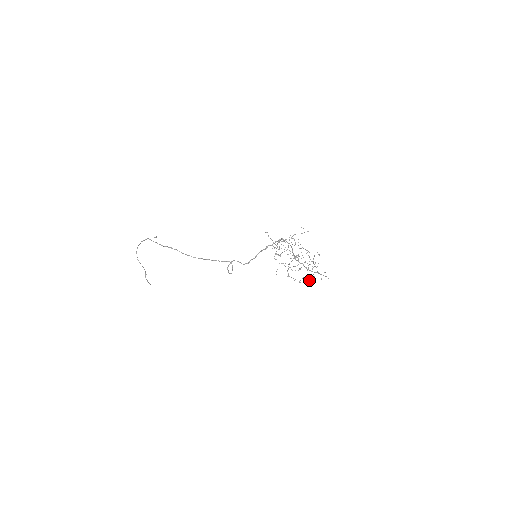
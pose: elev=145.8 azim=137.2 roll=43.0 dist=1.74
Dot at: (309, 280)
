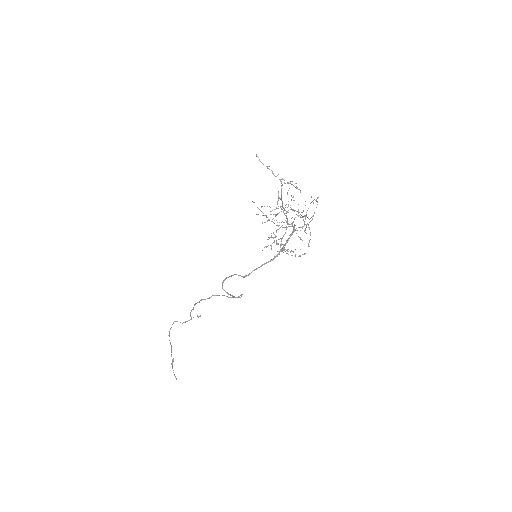
Dot at: occluded
